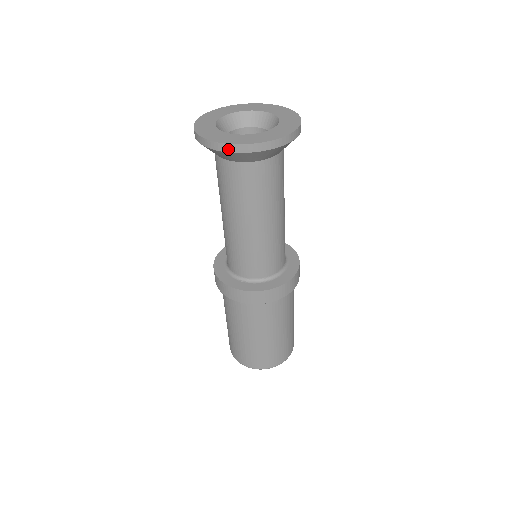
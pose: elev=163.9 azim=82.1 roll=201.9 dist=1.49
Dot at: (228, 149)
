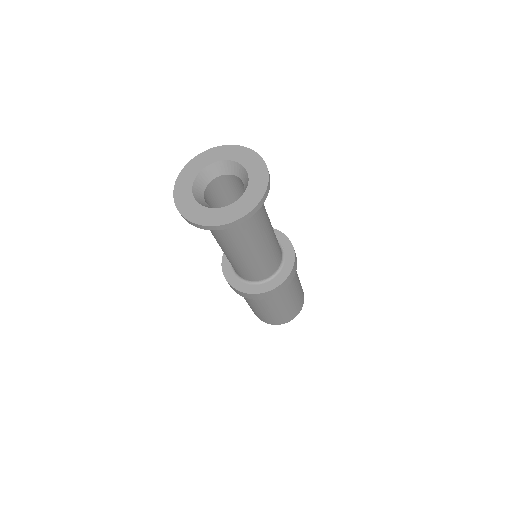
Dot at: (178, 210)
